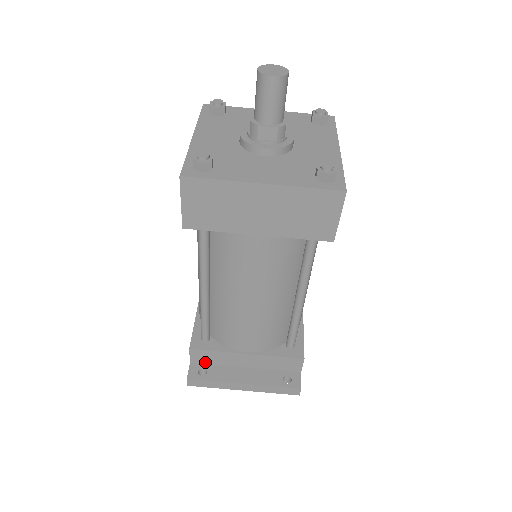
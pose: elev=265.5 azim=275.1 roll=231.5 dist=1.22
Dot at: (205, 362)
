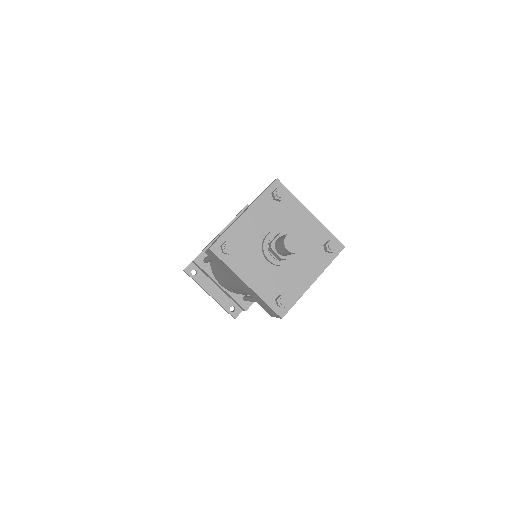
Dot at: (199, 268)
